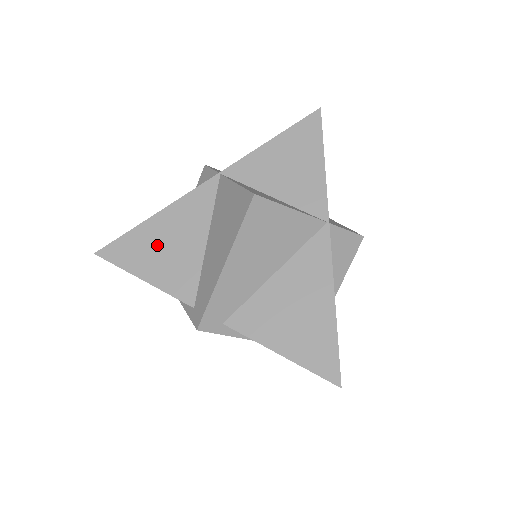
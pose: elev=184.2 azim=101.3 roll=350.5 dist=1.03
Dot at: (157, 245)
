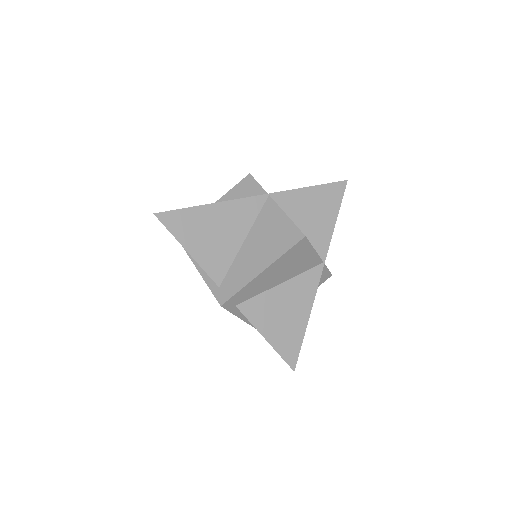
Dot at: (206, 229)
